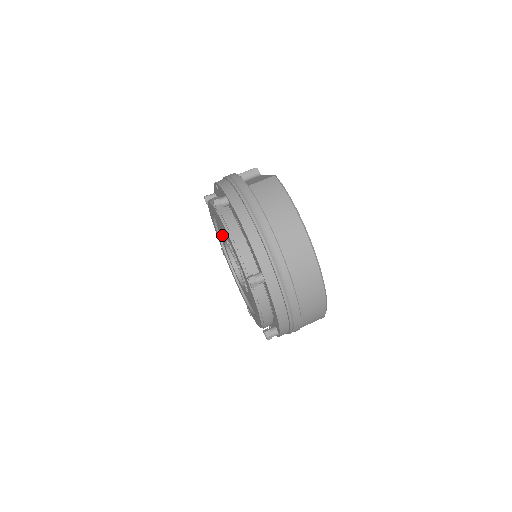
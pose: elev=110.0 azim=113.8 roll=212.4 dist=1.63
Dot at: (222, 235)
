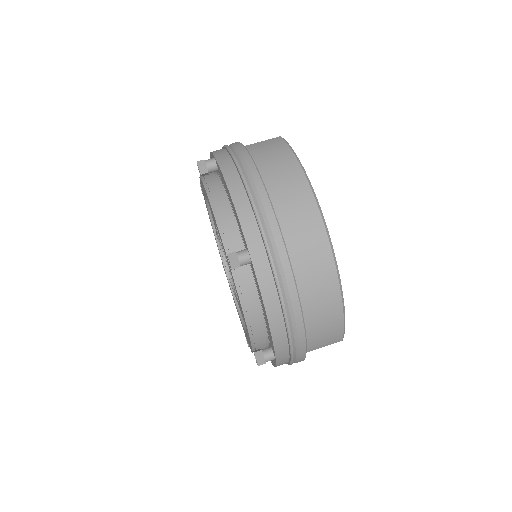
Dot at: occluded
